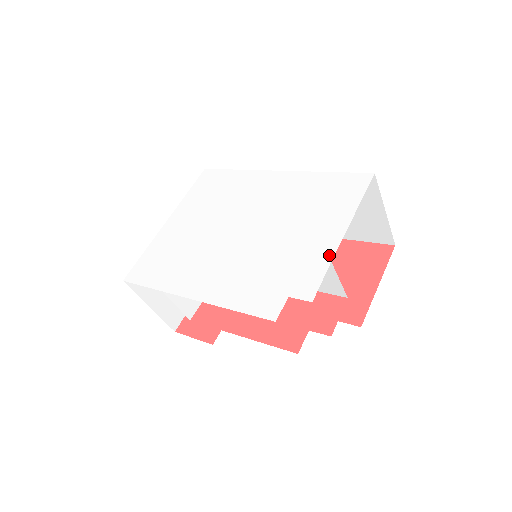
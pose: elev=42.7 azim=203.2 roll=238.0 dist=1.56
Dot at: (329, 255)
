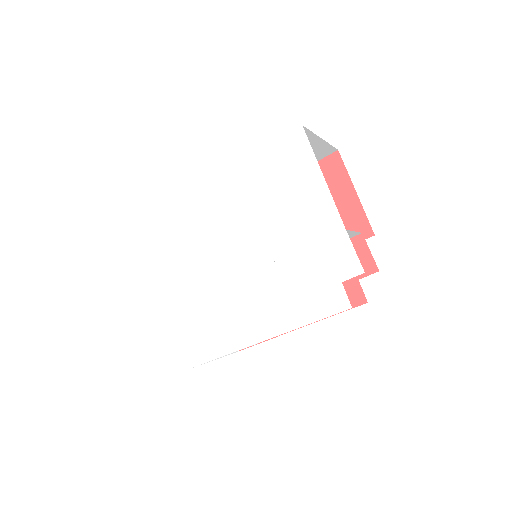
Dot at: (339, 226)
